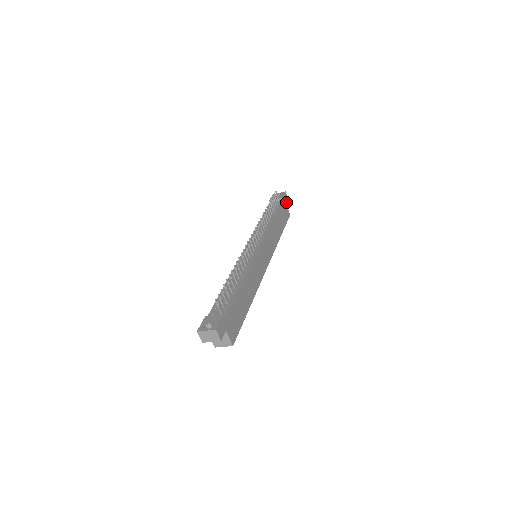
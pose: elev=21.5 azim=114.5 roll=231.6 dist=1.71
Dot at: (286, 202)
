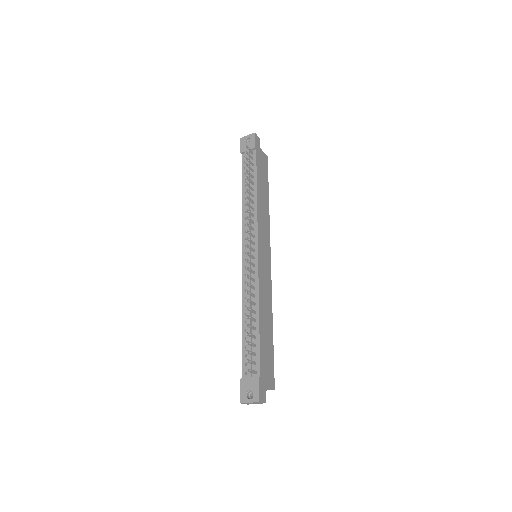
Dot at: (259, 146)
